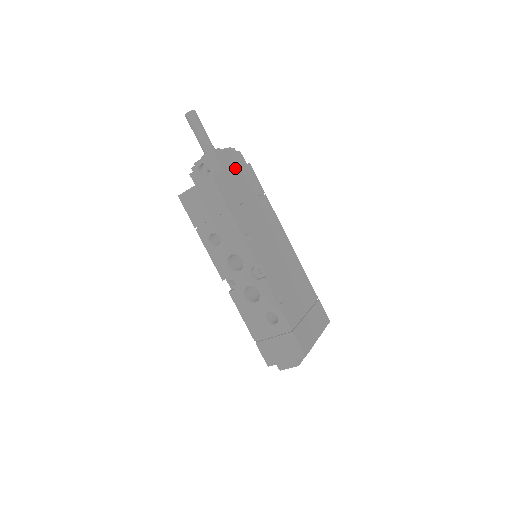
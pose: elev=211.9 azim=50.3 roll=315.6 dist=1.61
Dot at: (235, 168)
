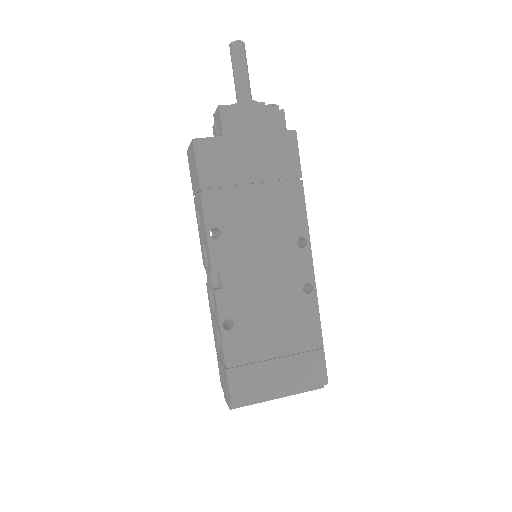
Dot at: (254, 134)
